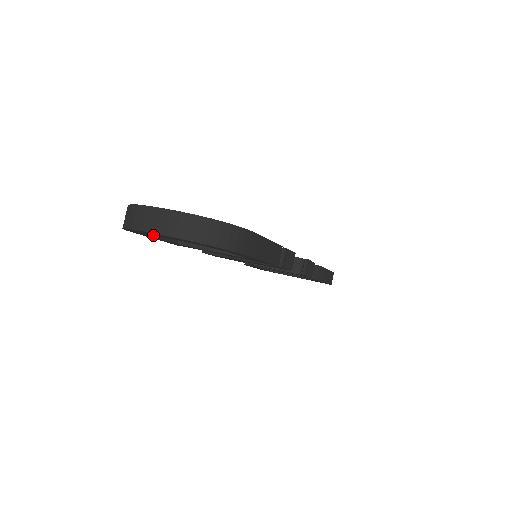
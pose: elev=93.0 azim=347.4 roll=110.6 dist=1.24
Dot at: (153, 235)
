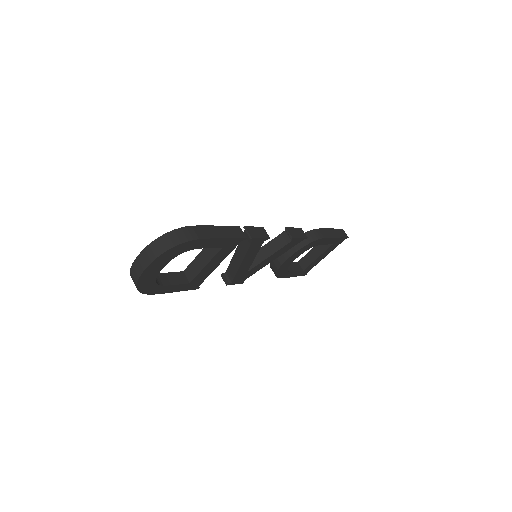
Dot at: (155, 280)
